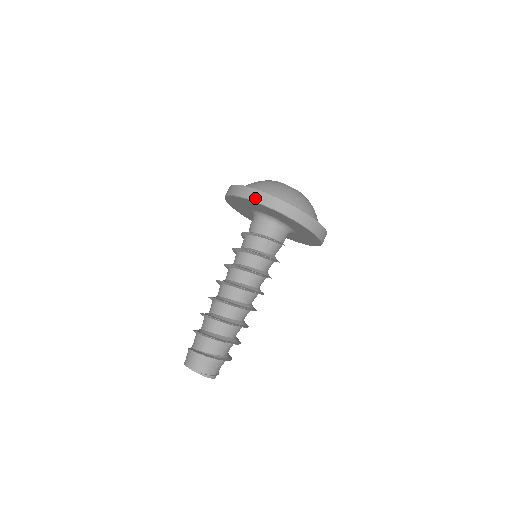
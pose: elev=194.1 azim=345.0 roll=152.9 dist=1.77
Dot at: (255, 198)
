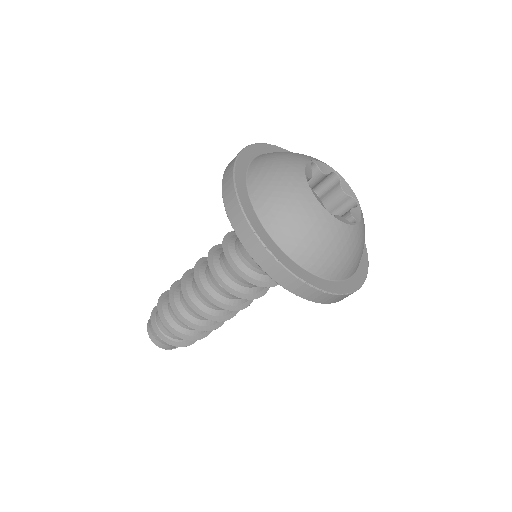
Dot at: (273, 274)
